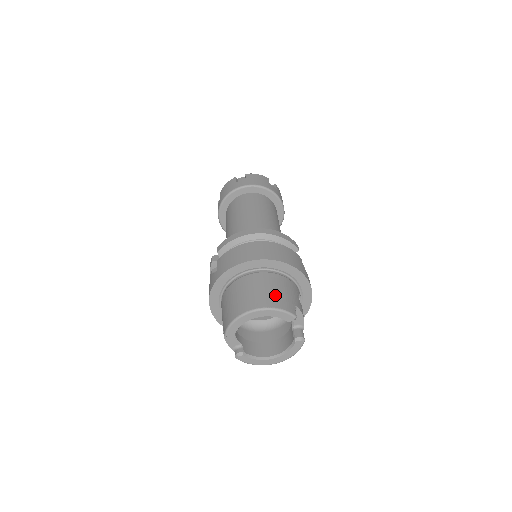
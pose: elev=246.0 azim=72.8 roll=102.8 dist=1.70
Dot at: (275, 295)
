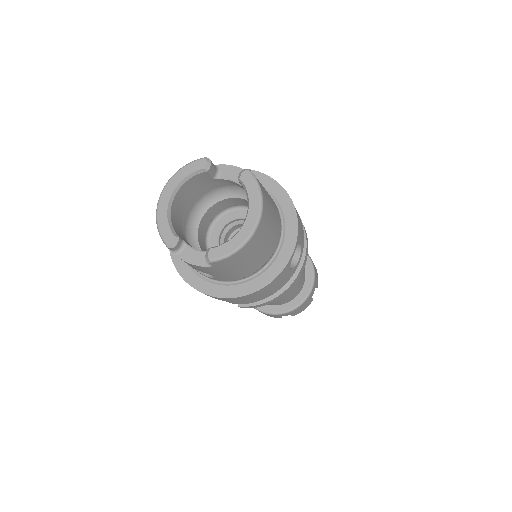
Dot at: occluded
